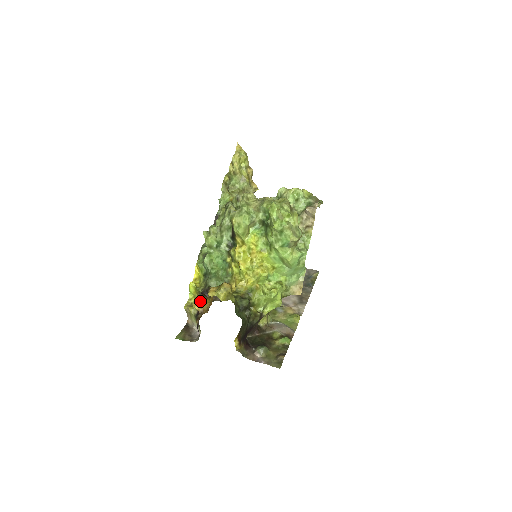
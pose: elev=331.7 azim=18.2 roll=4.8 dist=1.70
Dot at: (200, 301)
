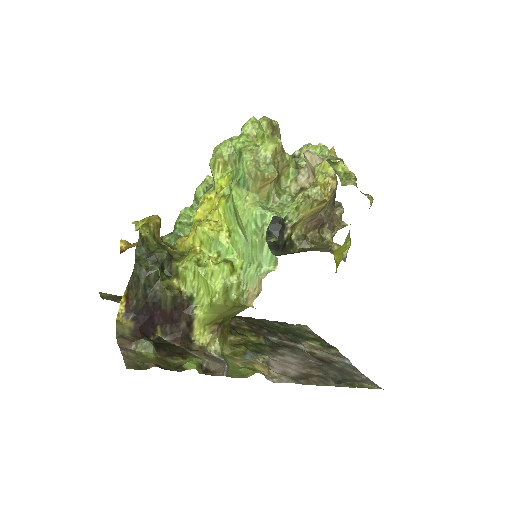
Dot at: (134, 243)
